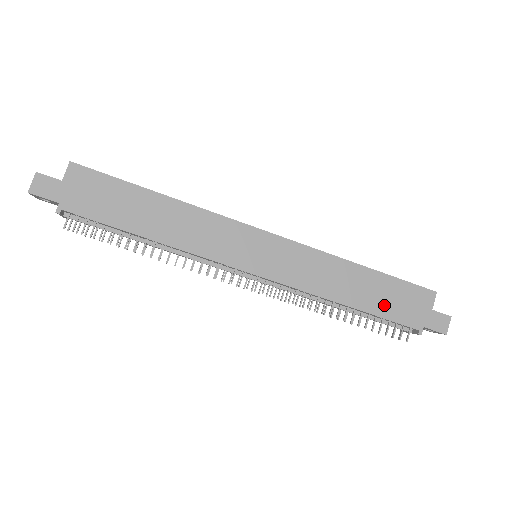
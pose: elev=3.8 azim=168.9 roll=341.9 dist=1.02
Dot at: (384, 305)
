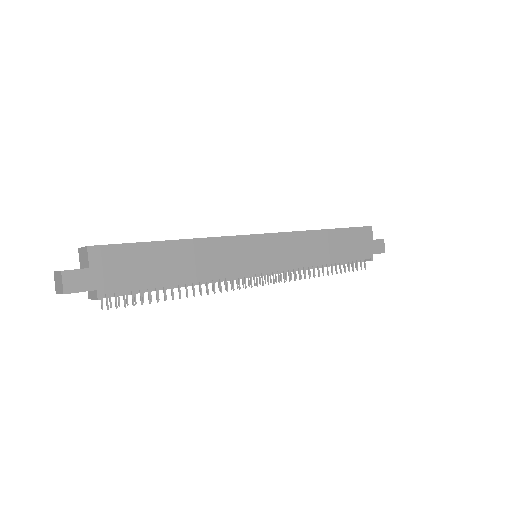
Dot at: (348, 251)
